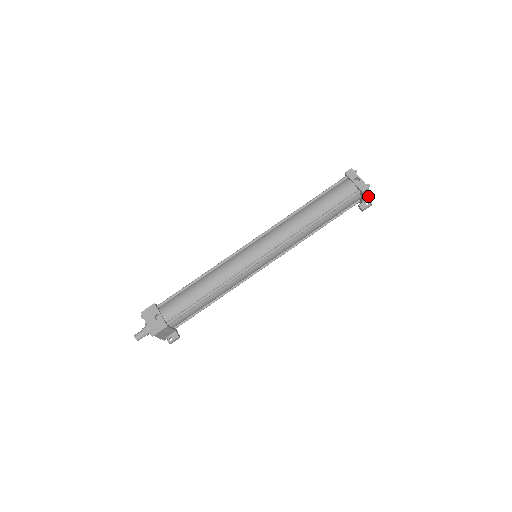
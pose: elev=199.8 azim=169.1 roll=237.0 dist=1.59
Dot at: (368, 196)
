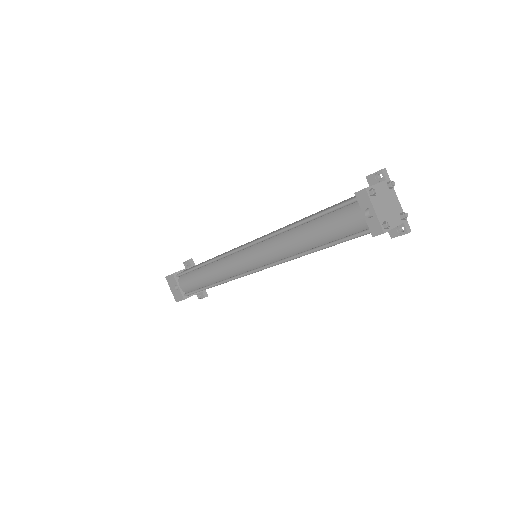
Dot at: (405, 218)
